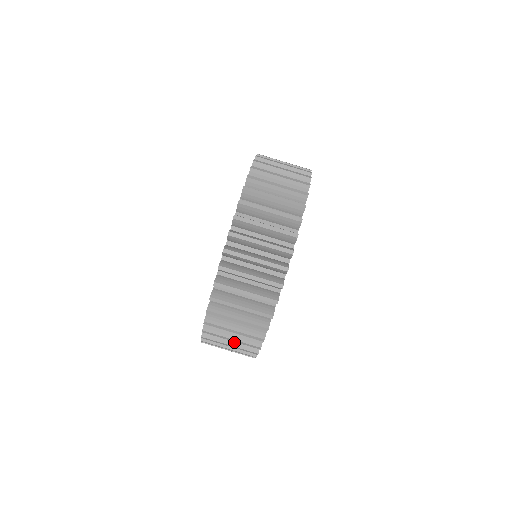
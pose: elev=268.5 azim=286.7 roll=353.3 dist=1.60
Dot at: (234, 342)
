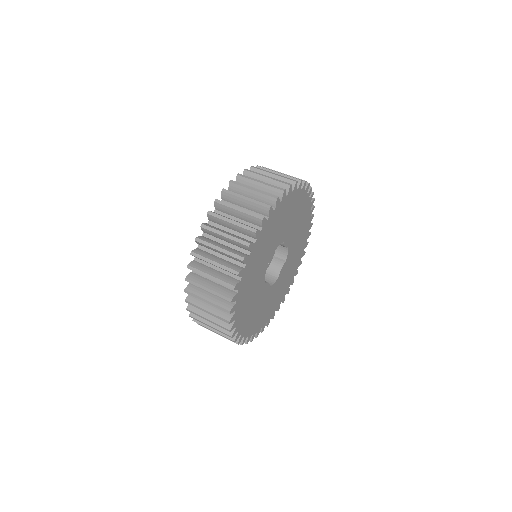
Dot at: (211, 308)
